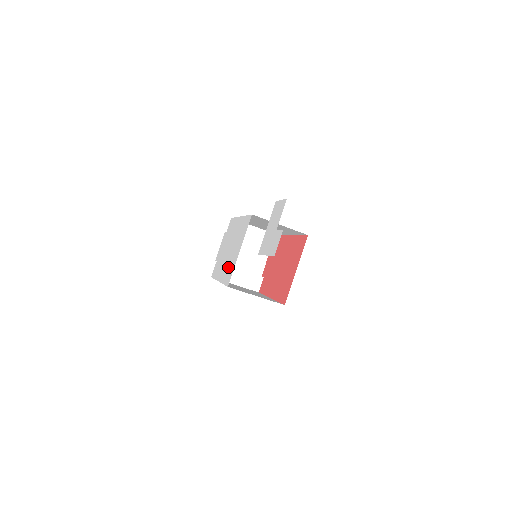
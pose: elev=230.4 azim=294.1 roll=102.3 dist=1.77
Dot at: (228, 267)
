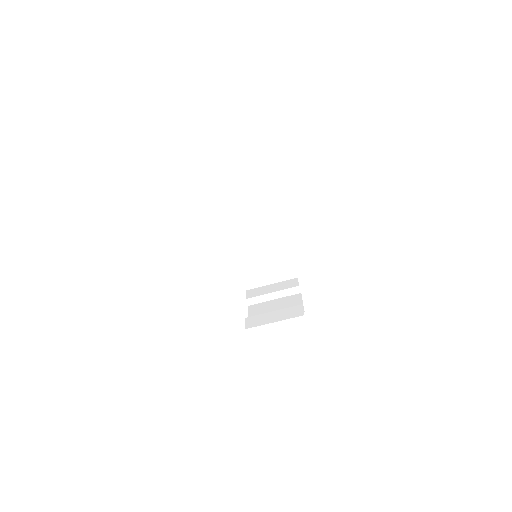
Dot at: occluded
